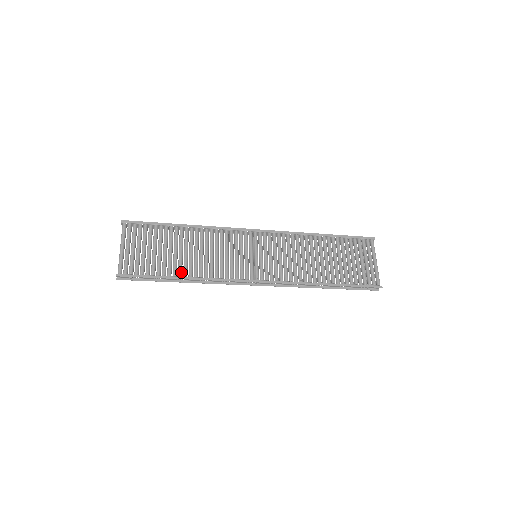
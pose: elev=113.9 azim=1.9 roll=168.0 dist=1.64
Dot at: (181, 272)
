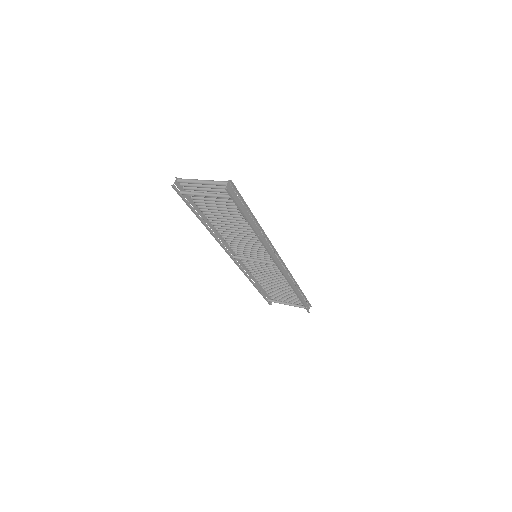
Dot at: occluded
